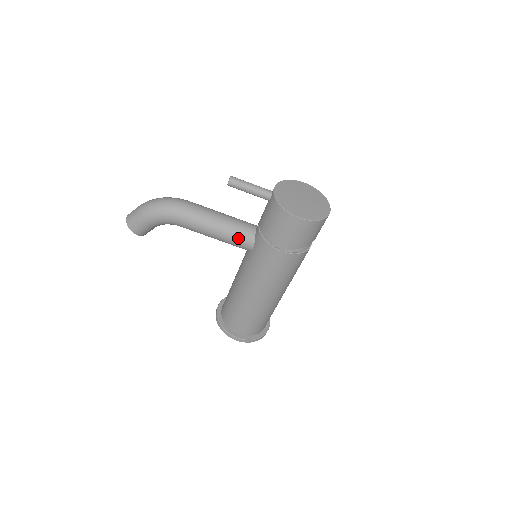
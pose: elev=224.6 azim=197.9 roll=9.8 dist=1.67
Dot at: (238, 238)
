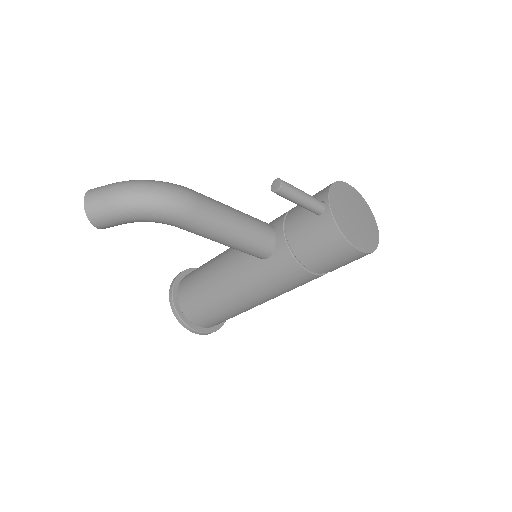
Dot at: (255, 247)
